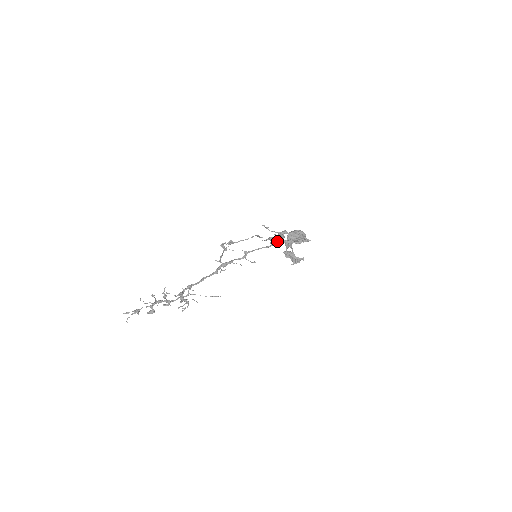
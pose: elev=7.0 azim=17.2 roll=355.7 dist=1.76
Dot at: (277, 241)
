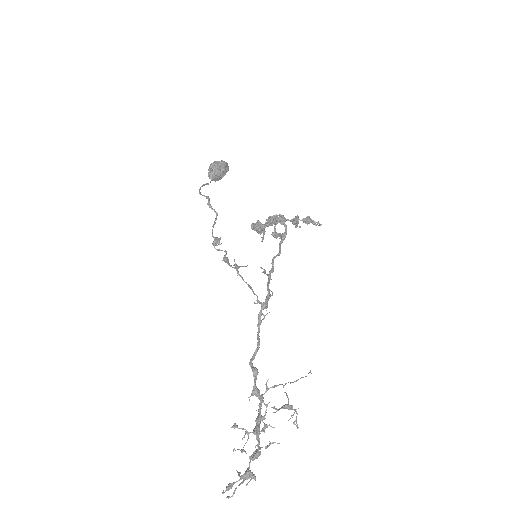
Dot at: occluded
